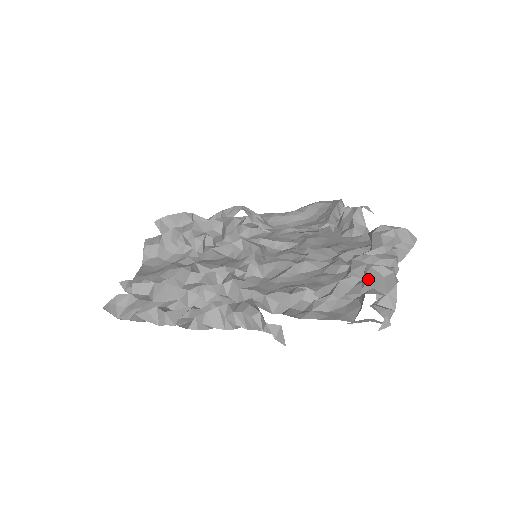
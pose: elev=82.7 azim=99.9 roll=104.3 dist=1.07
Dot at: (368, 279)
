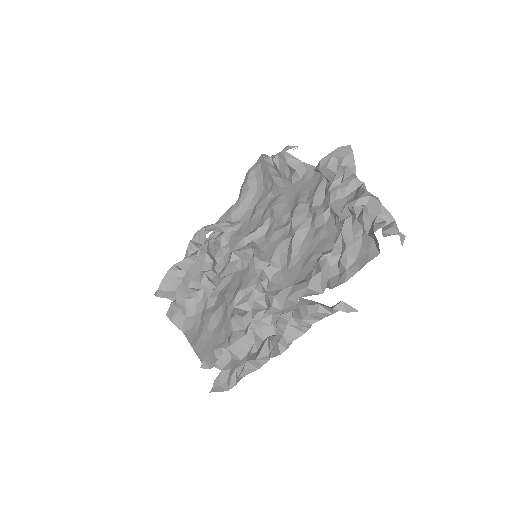
Dot at: (362, 218)
